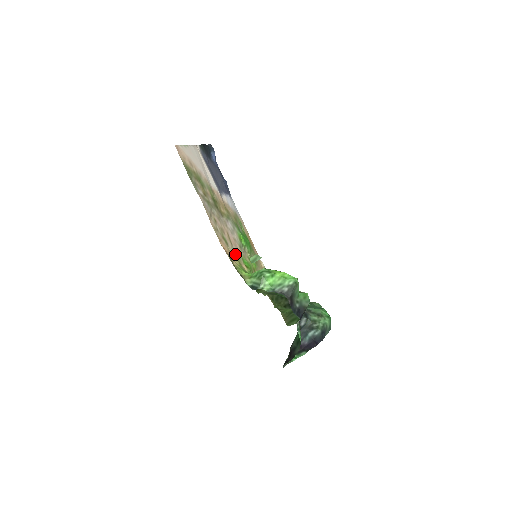
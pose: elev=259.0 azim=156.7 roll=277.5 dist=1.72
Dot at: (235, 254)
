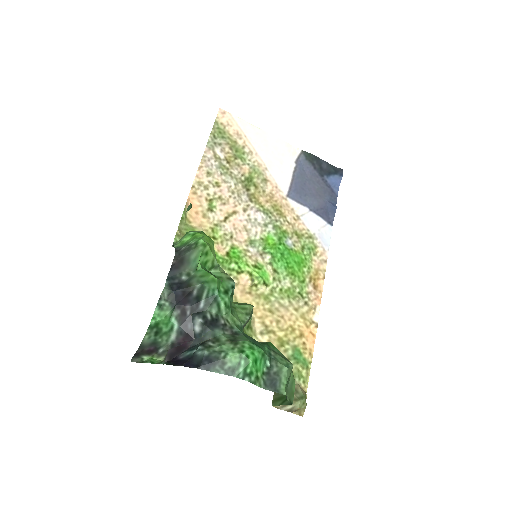
Dot at: (218, 229)
